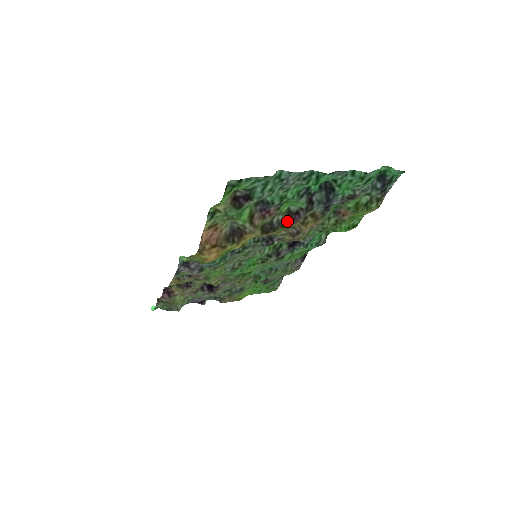
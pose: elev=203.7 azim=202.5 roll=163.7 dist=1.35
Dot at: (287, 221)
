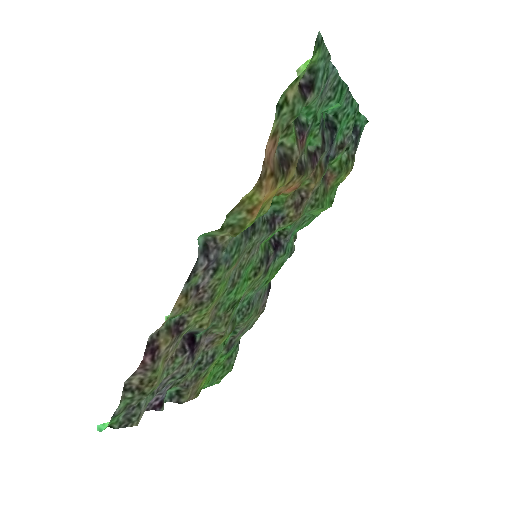
Dot at: (309, 164)
